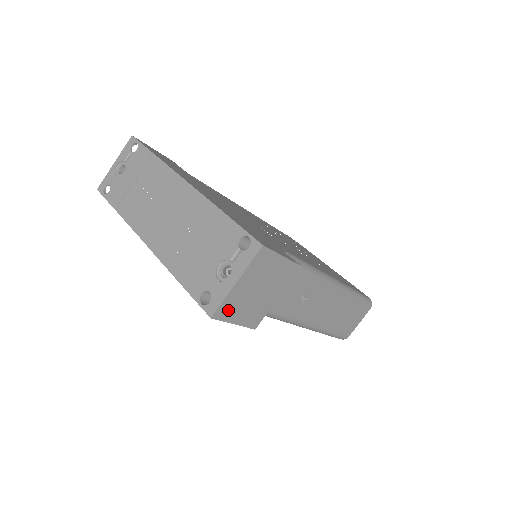
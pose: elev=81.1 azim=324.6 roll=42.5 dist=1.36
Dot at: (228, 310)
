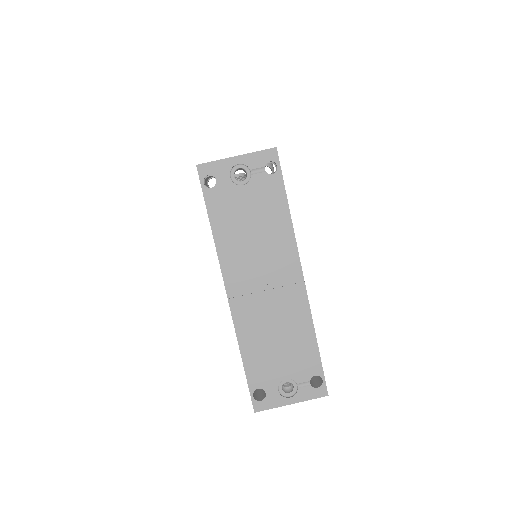
Dot at: occluded
